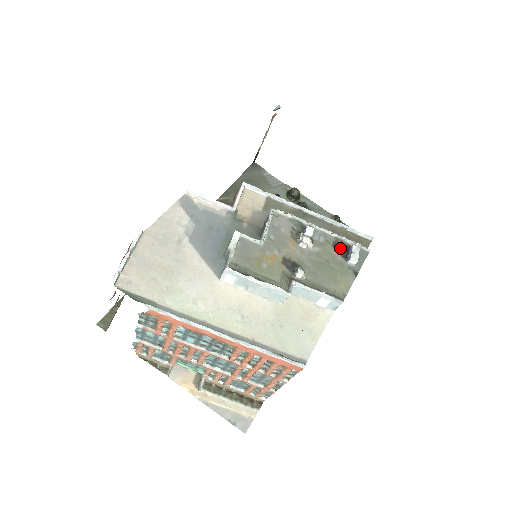
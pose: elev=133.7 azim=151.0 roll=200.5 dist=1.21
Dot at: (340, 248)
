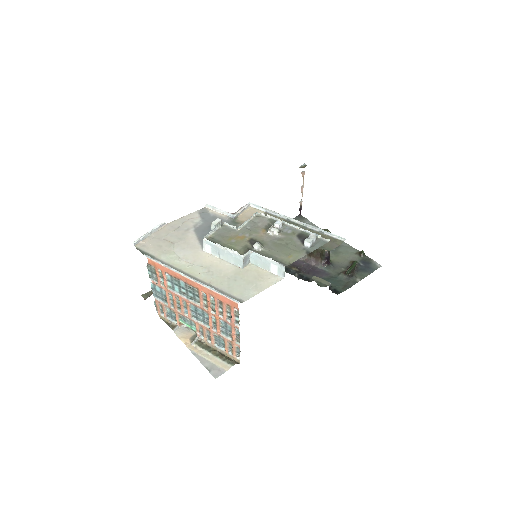
Dot at: (303, 237)
